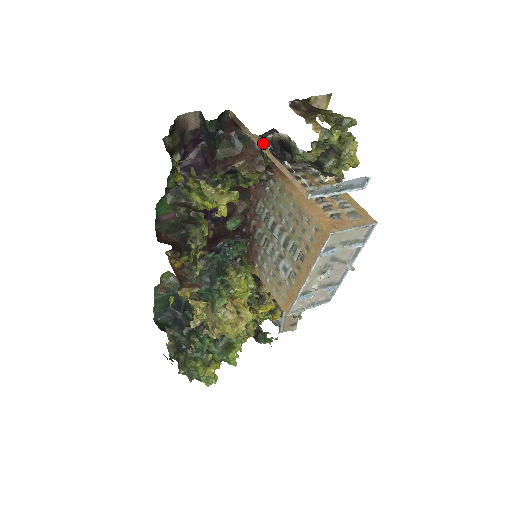
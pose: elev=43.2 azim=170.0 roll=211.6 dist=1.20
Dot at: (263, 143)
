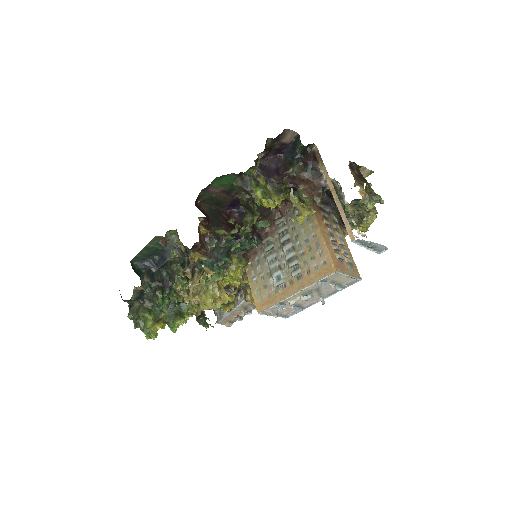
Dot at: occluded
